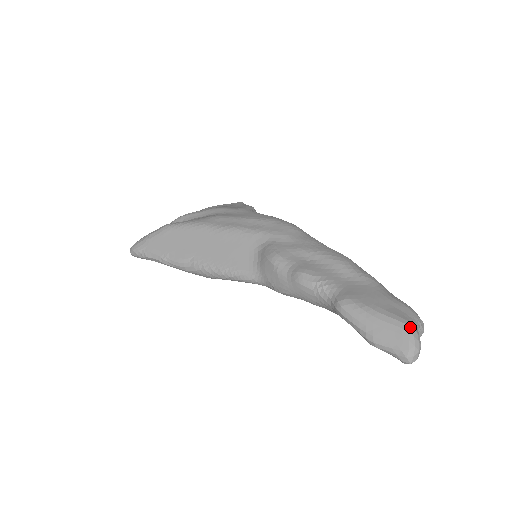
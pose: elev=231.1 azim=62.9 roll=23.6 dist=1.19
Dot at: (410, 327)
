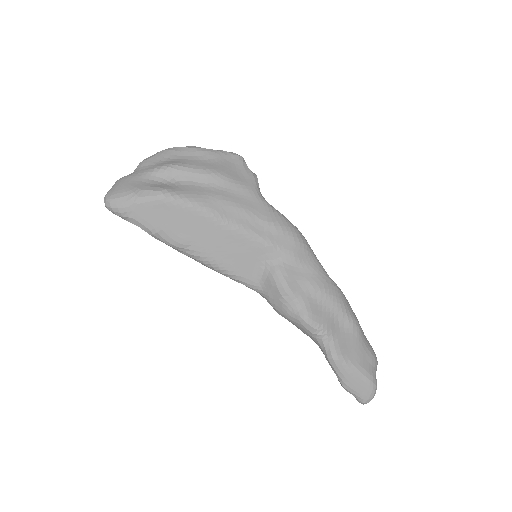
Dot at: (375, 385)
